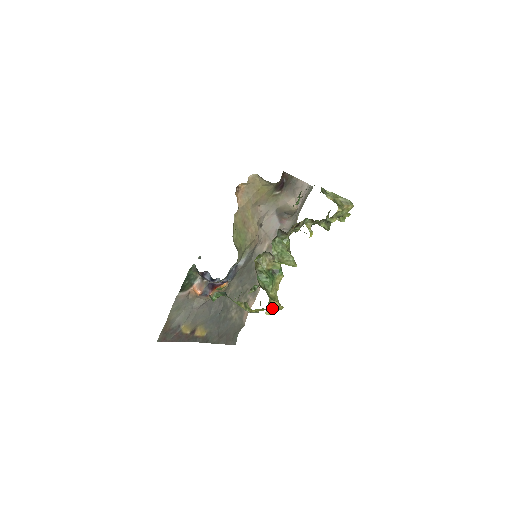
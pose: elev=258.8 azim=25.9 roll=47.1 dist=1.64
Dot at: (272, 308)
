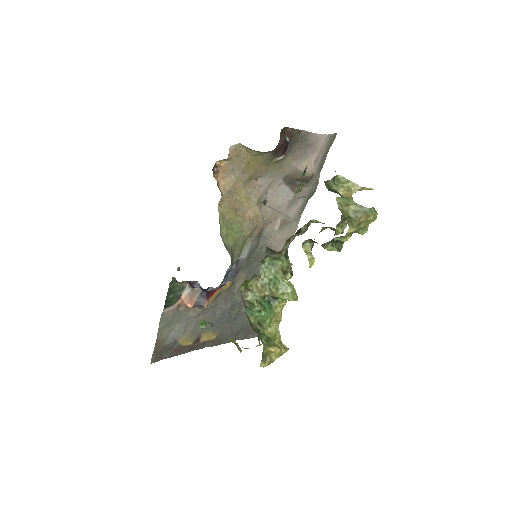
Dot at: (269, 357)
